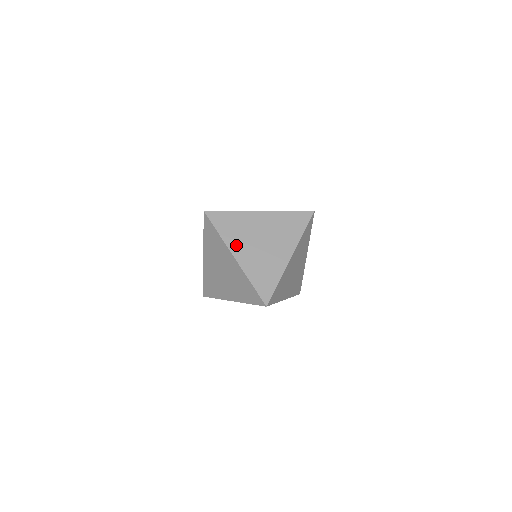
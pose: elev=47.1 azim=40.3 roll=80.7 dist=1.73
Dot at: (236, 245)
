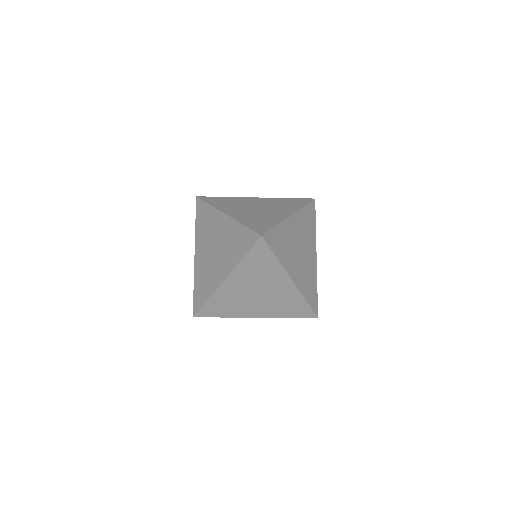
Dot at: (290, 266)
